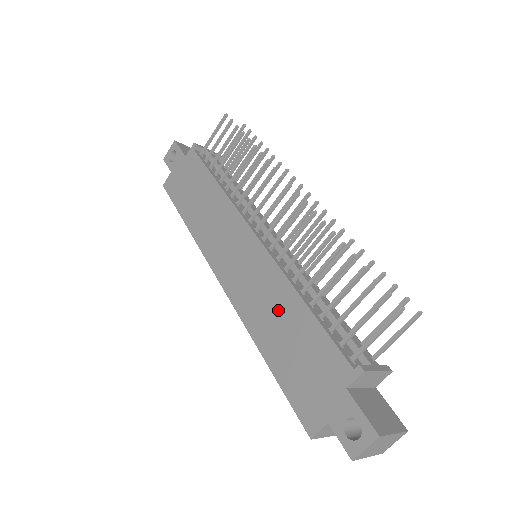
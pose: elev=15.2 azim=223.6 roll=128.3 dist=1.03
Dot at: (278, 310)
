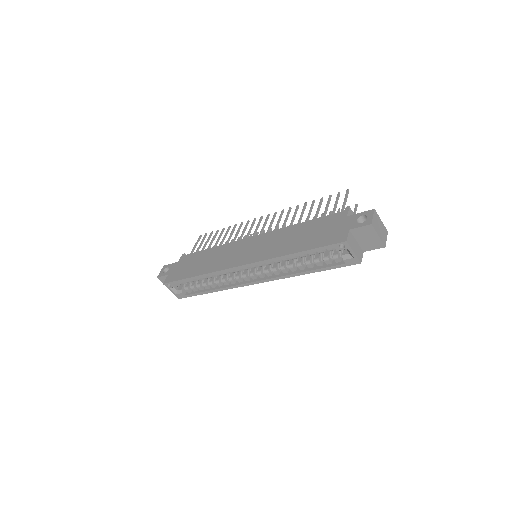
Dot at: (289, 236)
